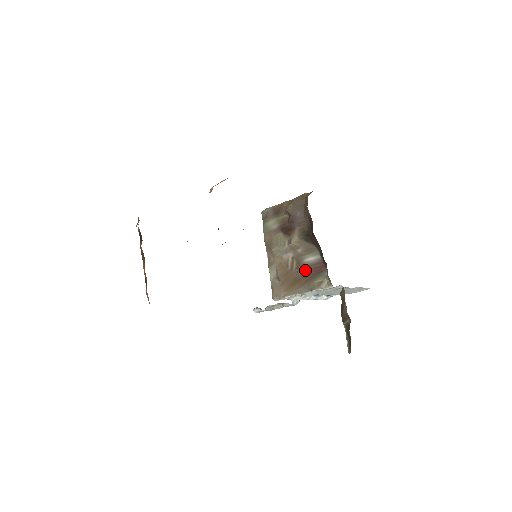
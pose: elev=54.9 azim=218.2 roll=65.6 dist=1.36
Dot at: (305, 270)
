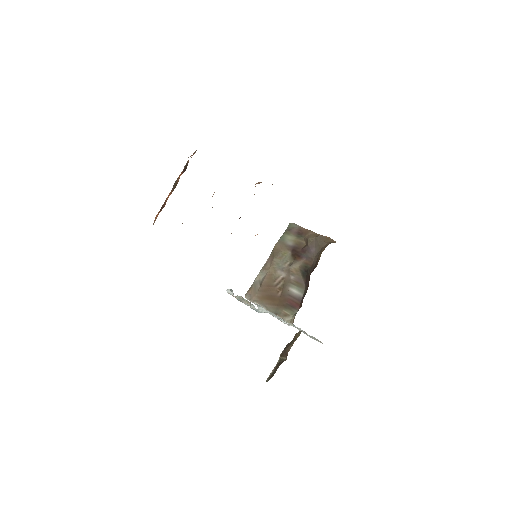
Dot at: (284, 295)
